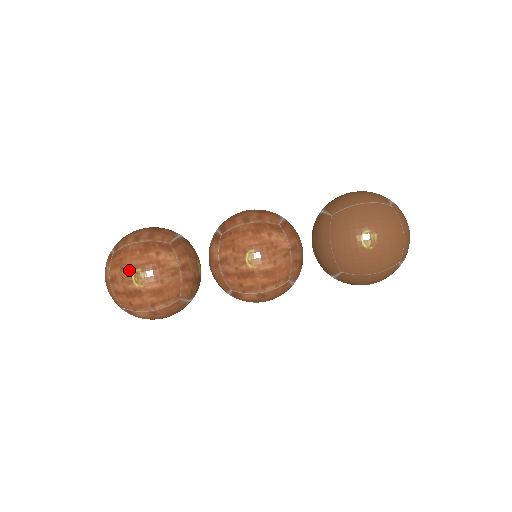
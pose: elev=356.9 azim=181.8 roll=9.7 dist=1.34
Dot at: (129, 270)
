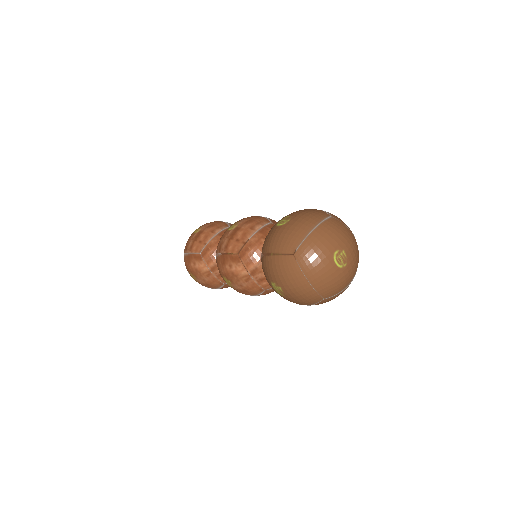
Dot at: occluded
